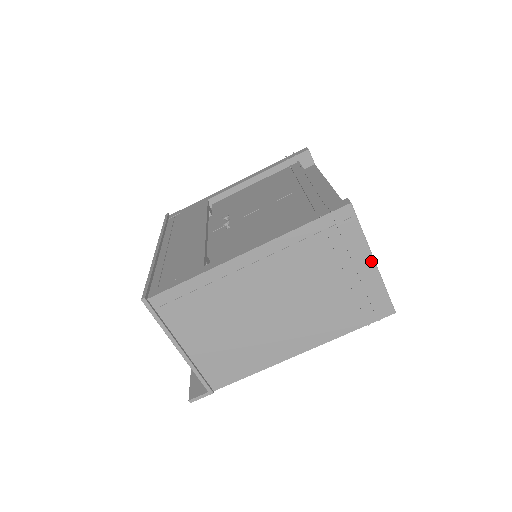
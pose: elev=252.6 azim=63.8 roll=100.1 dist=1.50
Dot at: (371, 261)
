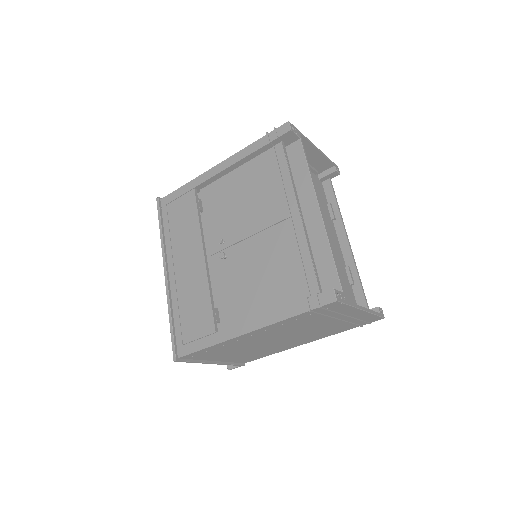
Dot at: (360, 311)
